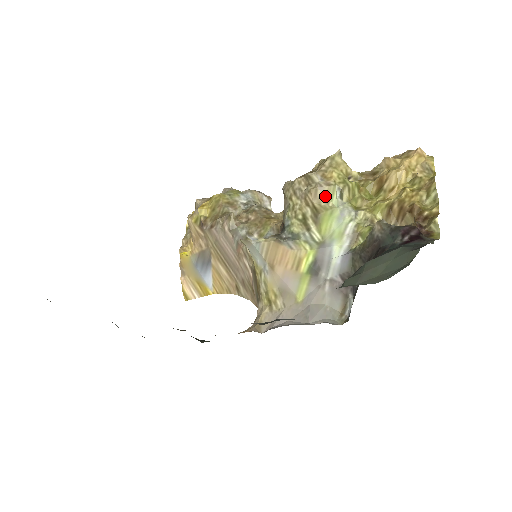
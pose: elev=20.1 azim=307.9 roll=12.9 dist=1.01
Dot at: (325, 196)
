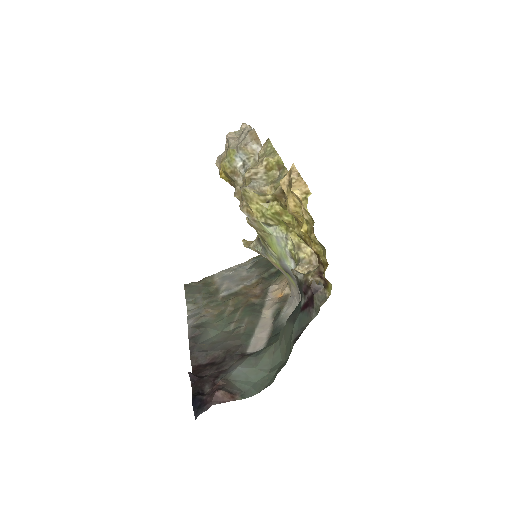
Dot at: (259, 228)
